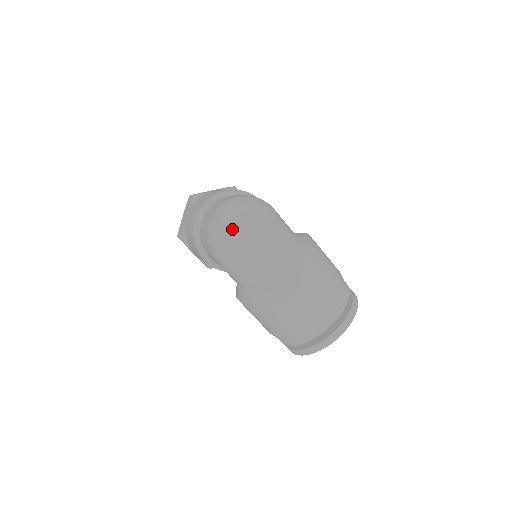
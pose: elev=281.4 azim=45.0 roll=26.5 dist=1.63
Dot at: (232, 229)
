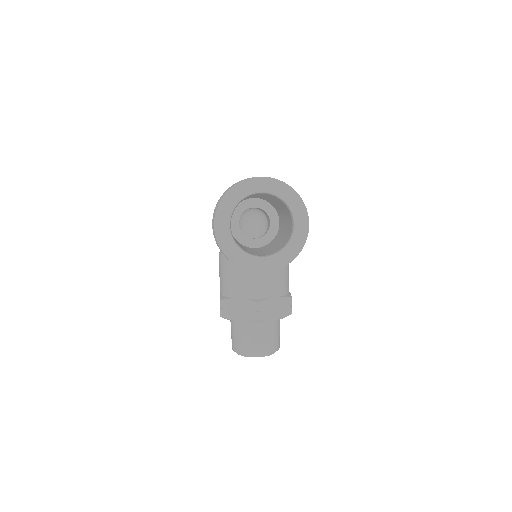
Dot at: occluded
